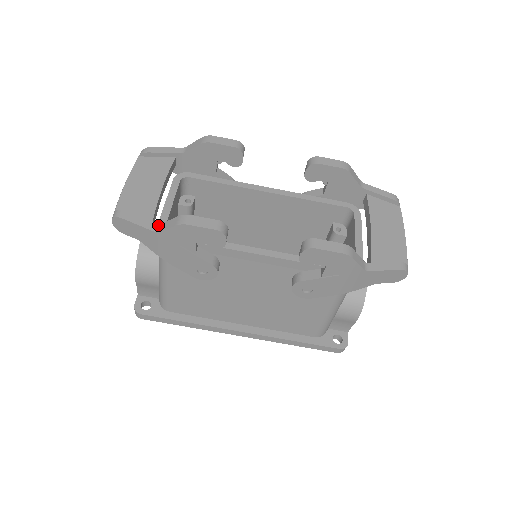
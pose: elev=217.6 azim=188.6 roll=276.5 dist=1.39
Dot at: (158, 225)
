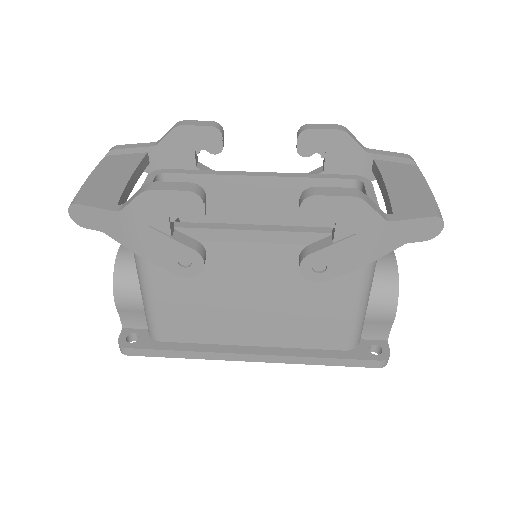
Dot at: (121, 205)
